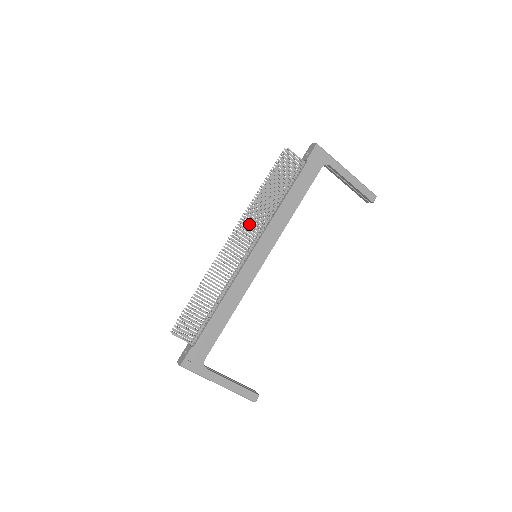
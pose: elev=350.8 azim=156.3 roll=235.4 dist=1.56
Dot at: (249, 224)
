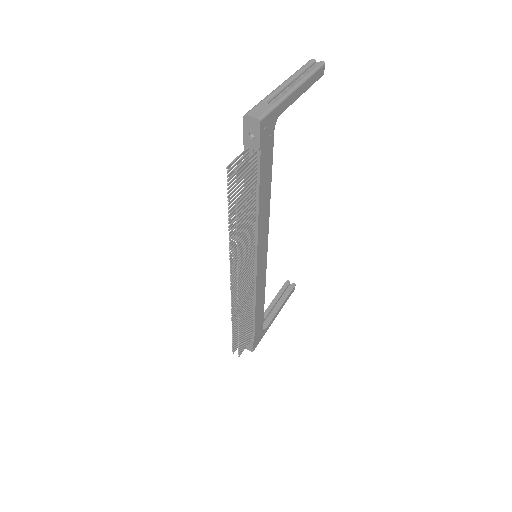
Dot at: (243, 259)
